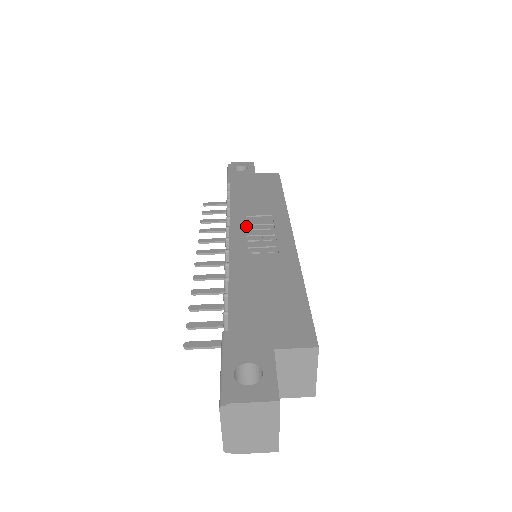
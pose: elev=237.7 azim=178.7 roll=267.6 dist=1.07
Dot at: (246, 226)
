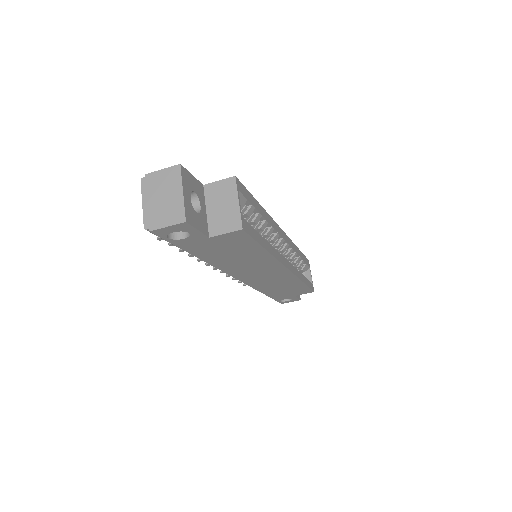
Dot at: occluded
